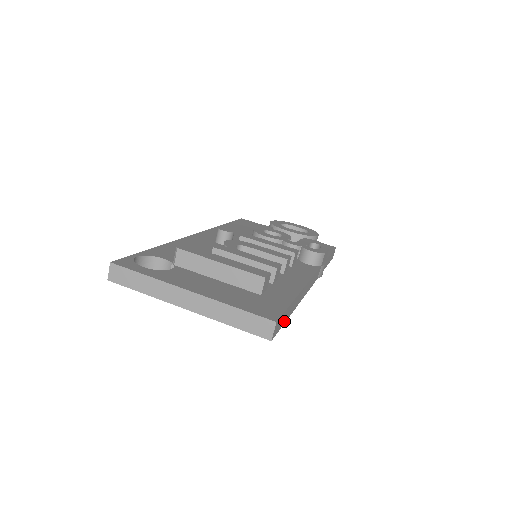
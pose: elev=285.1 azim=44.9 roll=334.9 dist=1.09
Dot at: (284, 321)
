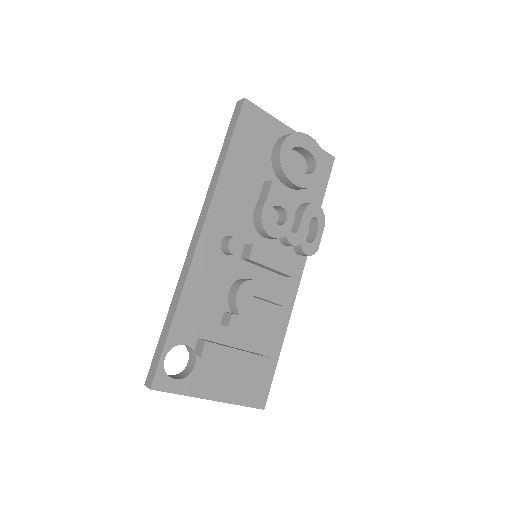
Dot at: occluded
